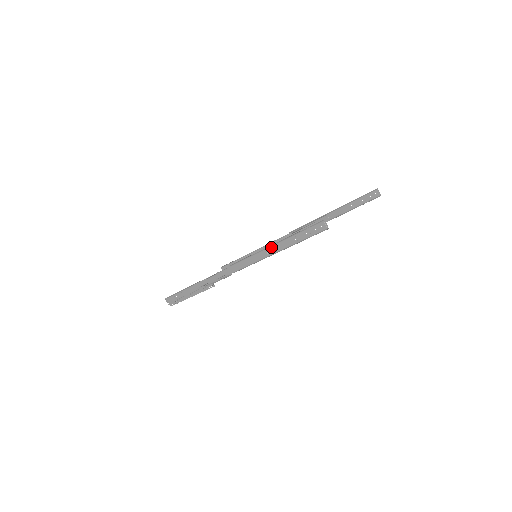
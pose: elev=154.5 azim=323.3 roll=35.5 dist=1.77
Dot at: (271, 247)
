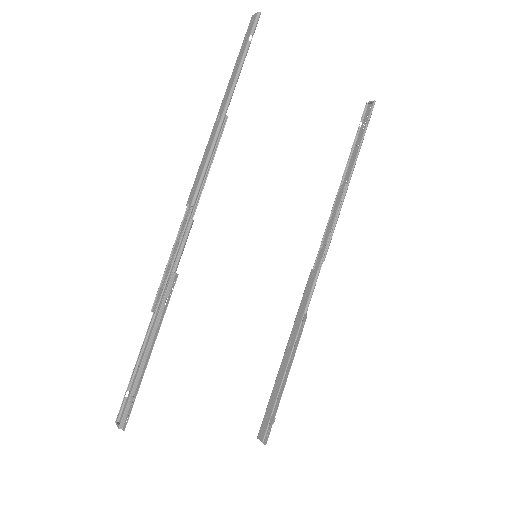
Dot at: (219, 110)
